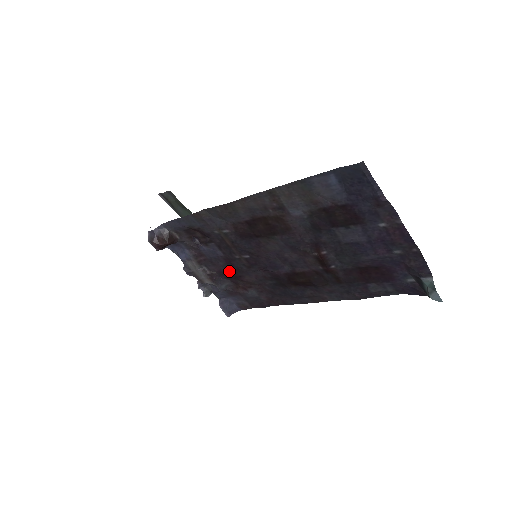
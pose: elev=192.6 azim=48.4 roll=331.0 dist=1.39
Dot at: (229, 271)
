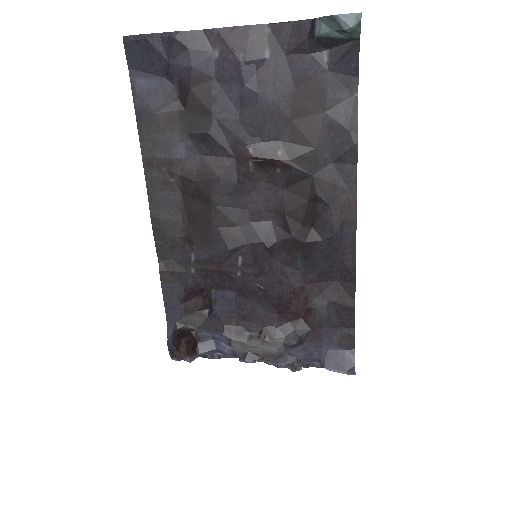
Dot at: (267, 307)
